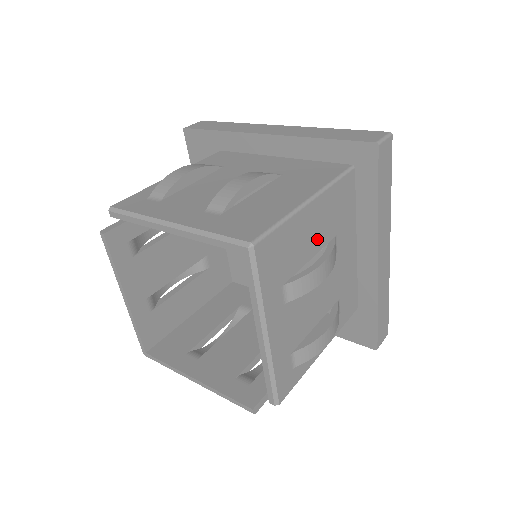
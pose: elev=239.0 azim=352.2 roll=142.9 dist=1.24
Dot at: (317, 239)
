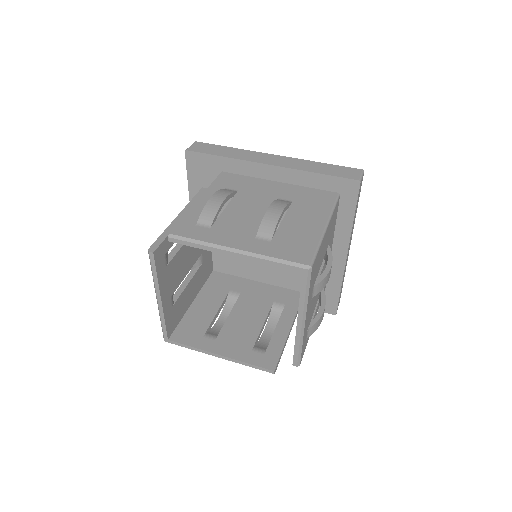
Dot at: (325, 250)
